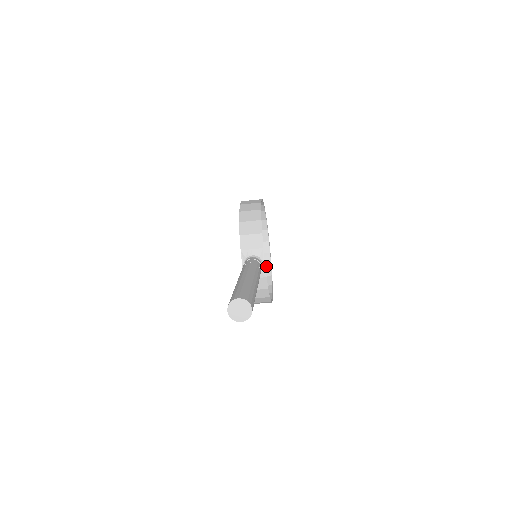
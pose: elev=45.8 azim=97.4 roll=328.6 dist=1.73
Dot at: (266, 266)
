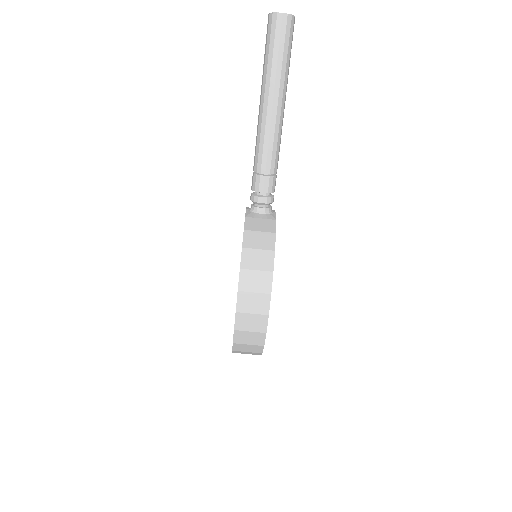
Dot at: occluded
